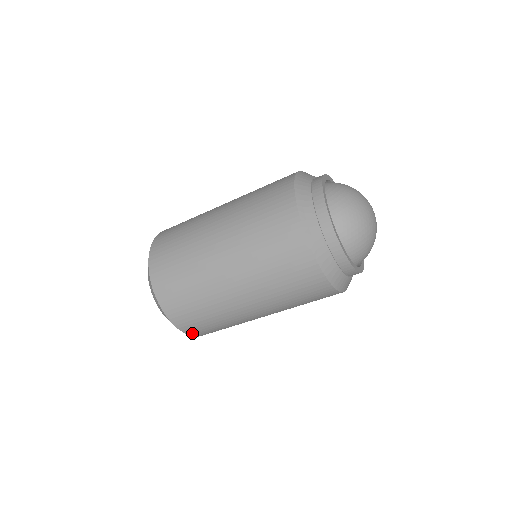
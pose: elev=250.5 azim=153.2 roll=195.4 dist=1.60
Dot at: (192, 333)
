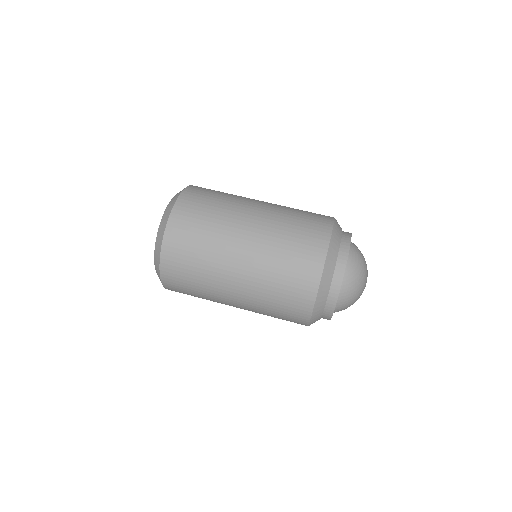
Dot at: occluded
